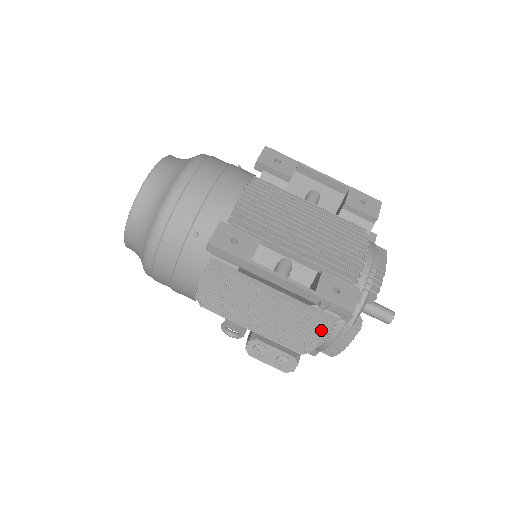
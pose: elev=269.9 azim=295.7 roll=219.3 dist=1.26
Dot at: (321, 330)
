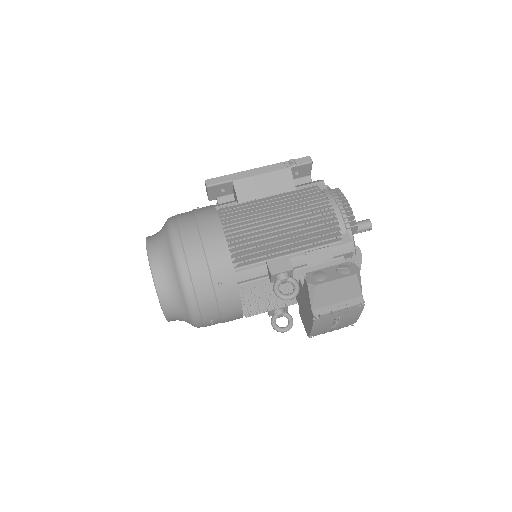
Dot at: (317, 192)
